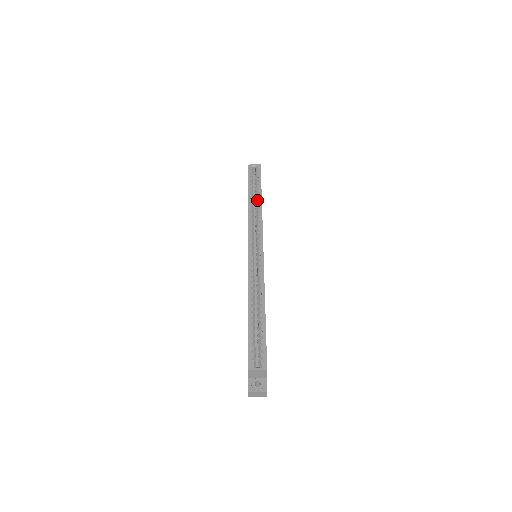
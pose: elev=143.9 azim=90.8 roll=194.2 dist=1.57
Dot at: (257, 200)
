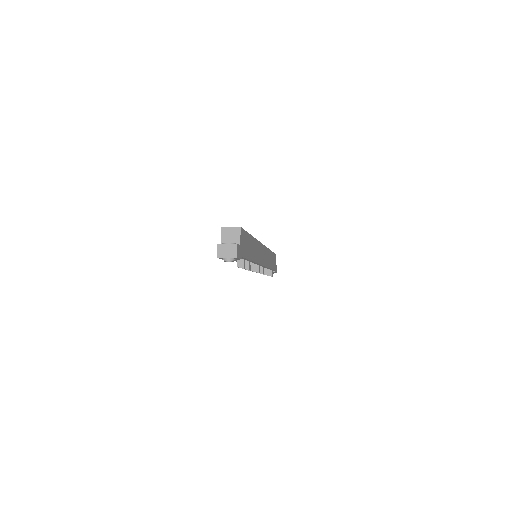
Dot at: occluded
